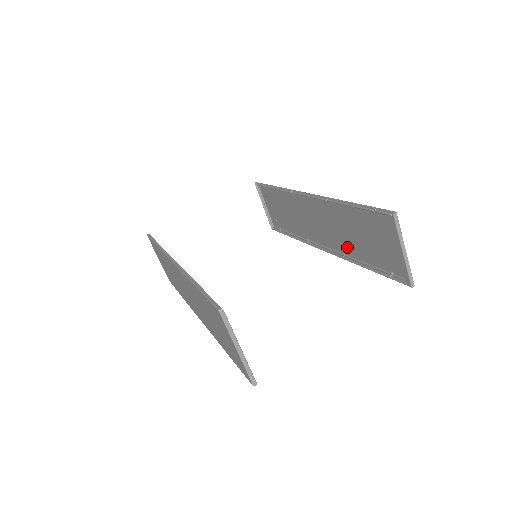
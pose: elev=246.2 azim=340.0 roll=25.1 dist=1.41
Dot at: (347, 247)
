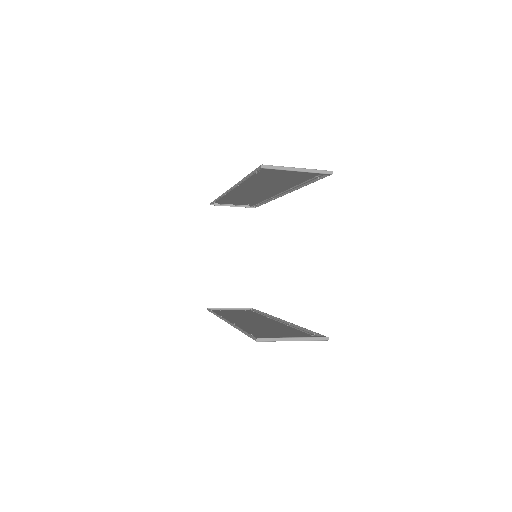
Dot at: (285, 186)
